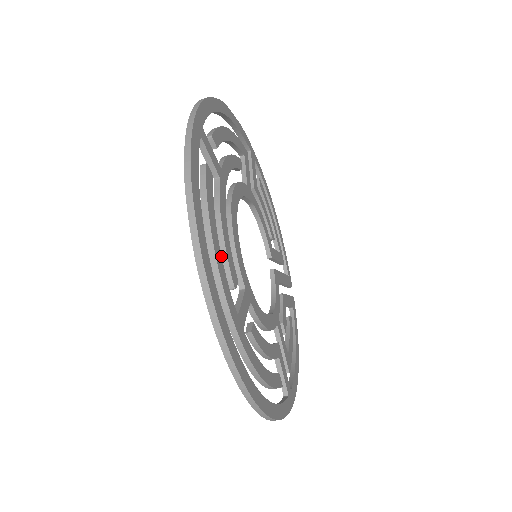
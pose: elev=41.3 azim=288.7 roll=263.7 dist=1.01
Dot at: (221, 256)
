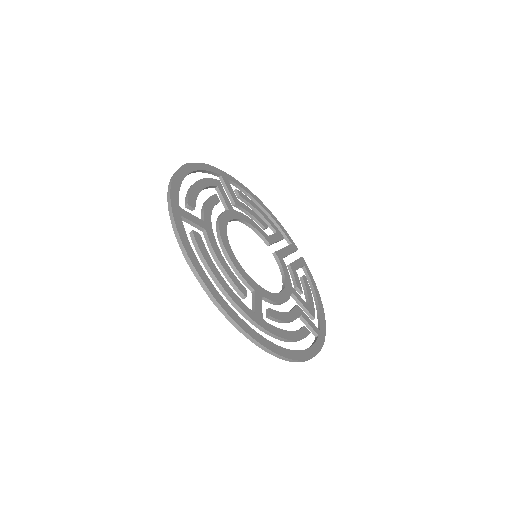
Dot at: (228, 285)
